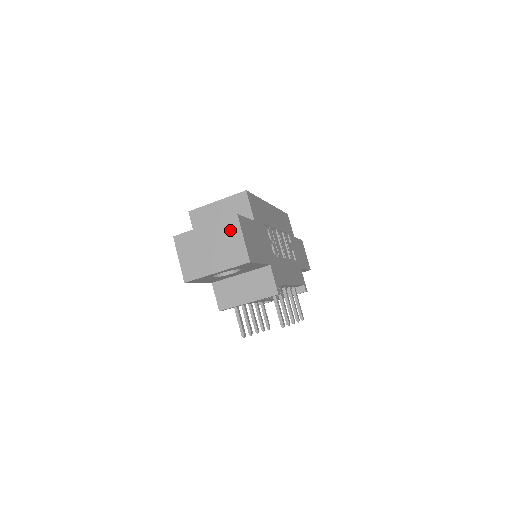
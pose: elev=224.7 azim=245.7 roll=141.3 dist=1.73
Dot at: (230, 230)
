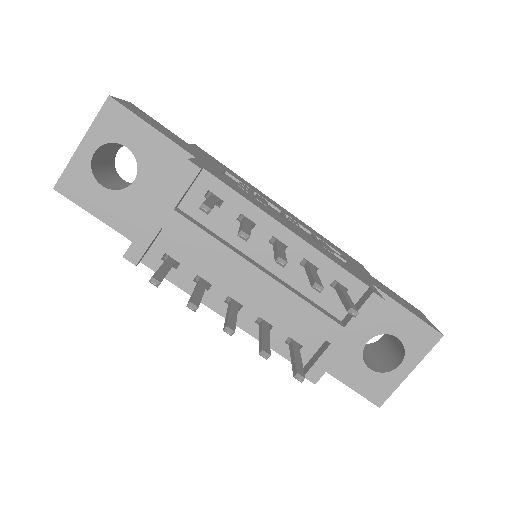
Dot at: occluded
